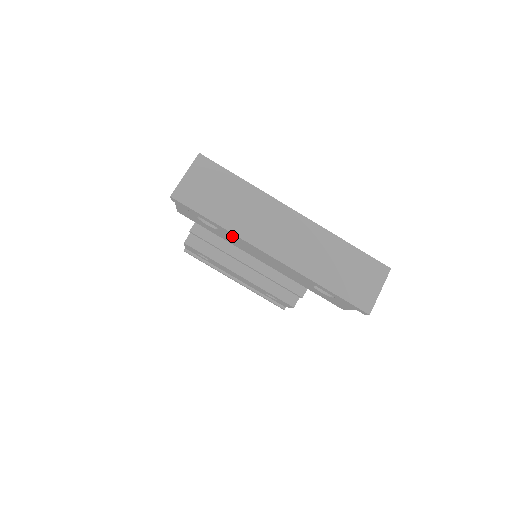
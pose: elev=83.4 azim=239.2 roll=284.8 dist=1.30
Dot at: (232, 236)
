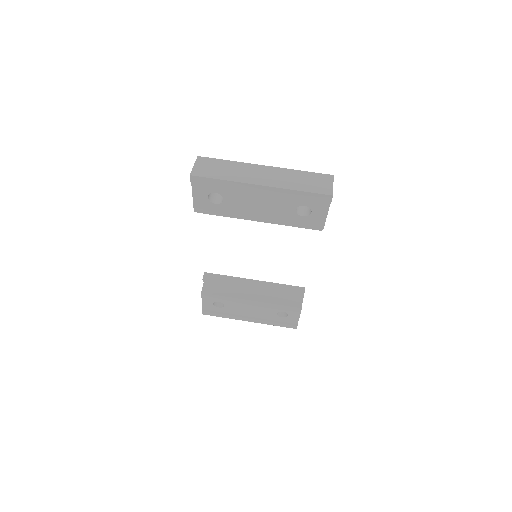
Dot at: (233, 188)
